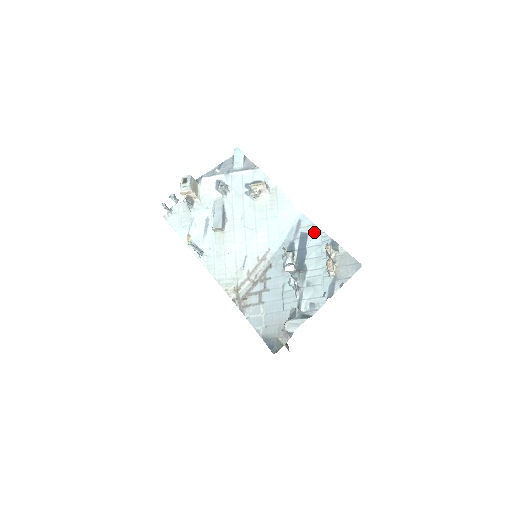
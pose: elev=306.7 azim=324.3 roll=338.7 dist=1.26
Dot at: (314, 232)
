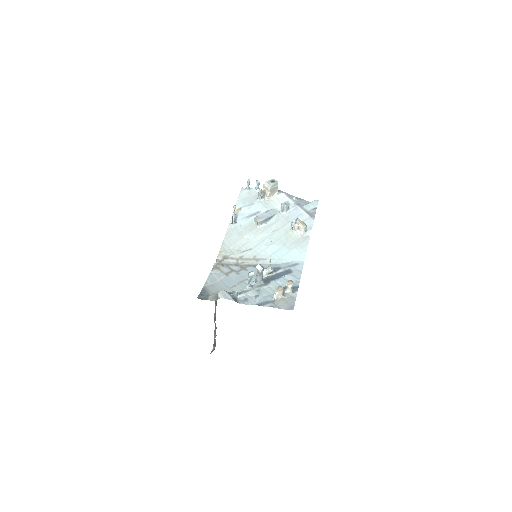
Dot at: (296, 275)
